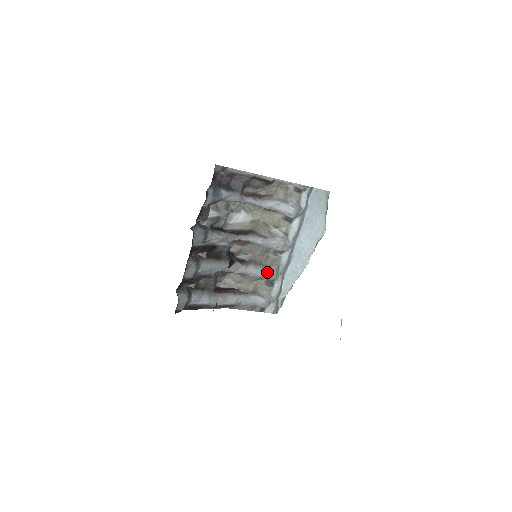
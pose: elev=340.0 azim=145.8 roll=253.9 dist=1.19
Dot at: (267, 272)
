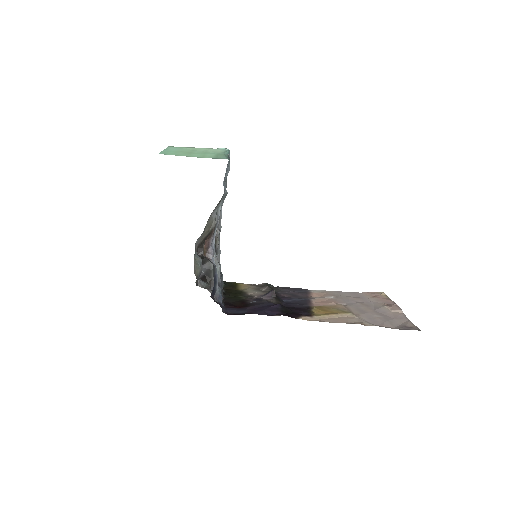
Dot at: (222, 205)
